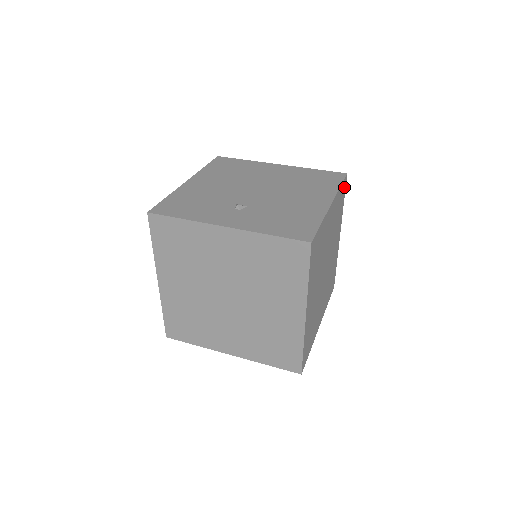
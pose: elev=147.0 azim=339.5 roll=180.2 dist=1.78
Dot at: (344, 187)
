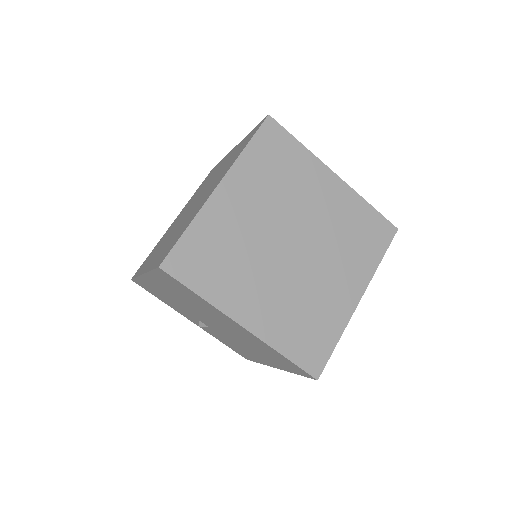
Dot at: occluded
